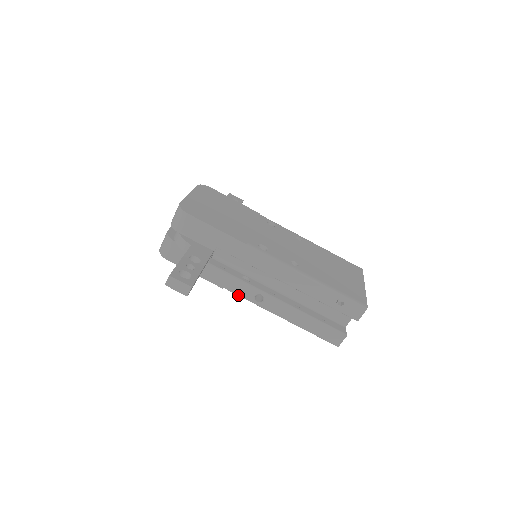
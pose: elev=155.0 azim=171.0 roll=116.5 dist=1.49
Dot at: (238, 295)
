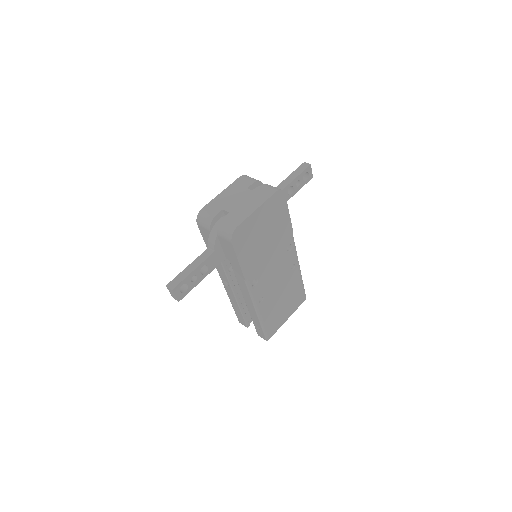
Dot at: (217, 270)
